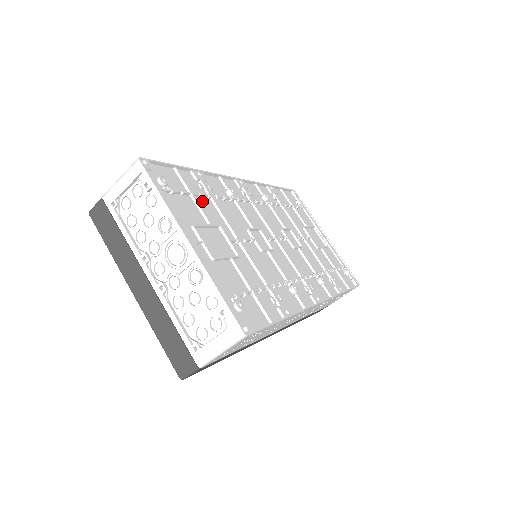
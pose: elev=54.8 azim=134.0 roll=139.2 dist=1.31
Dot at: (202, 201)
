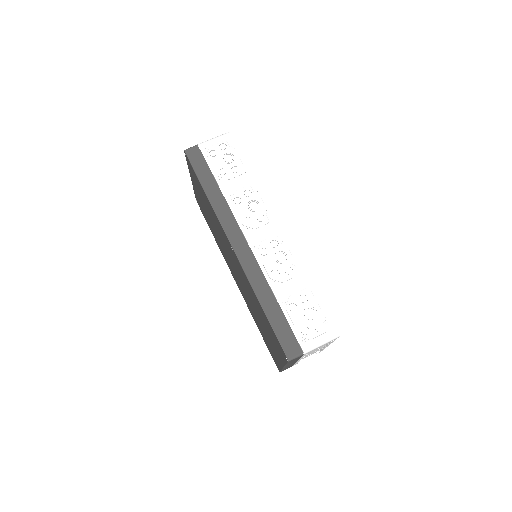
Dot at: occluded
